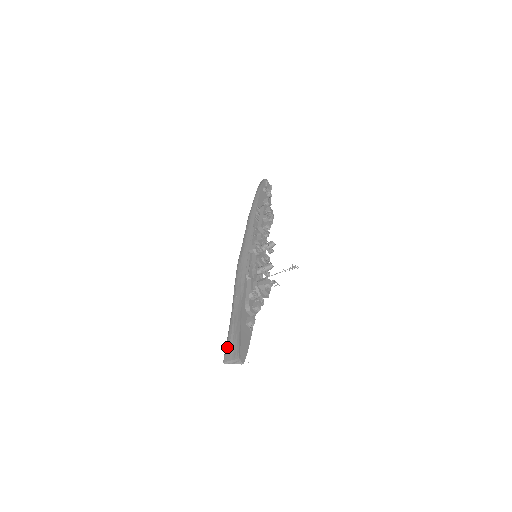
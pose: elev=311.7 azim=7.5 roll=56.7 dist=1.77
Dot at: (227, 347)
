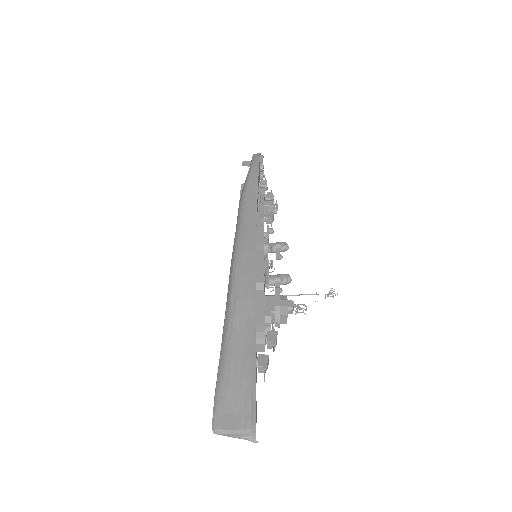
Dot at: (221, 401)
